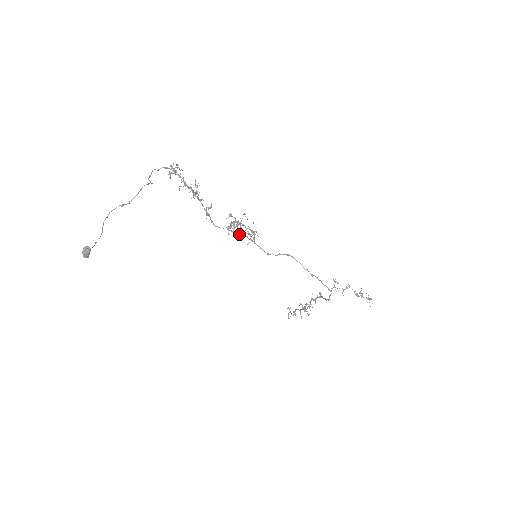
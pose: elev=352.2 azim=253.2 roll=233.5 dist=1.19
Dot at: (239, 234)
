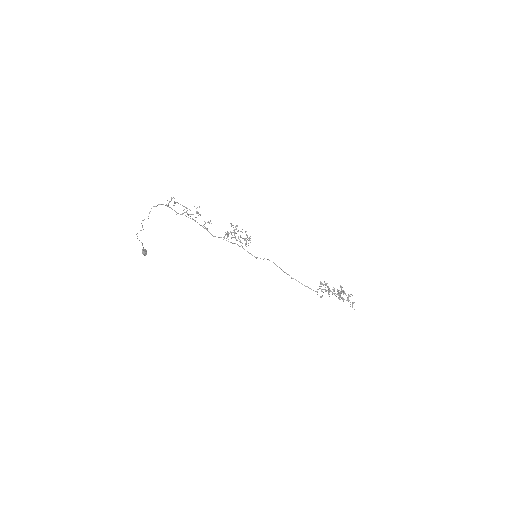
Dot at: (231, 242)
